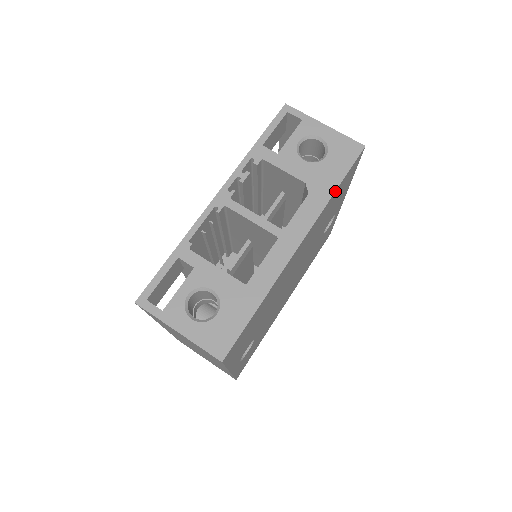
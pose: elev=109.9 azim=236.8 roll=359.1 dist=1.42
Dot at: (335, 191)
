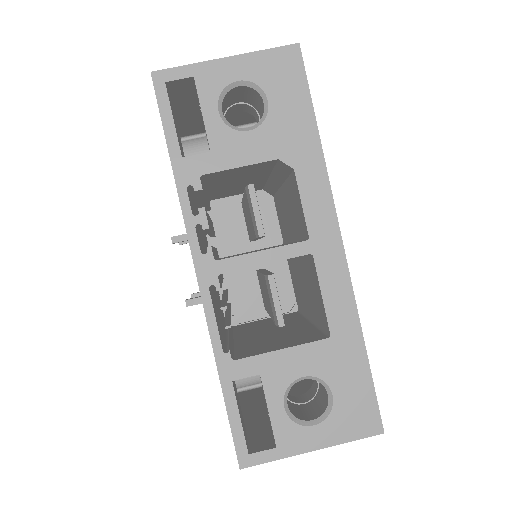
Dot at: (319, 137)
